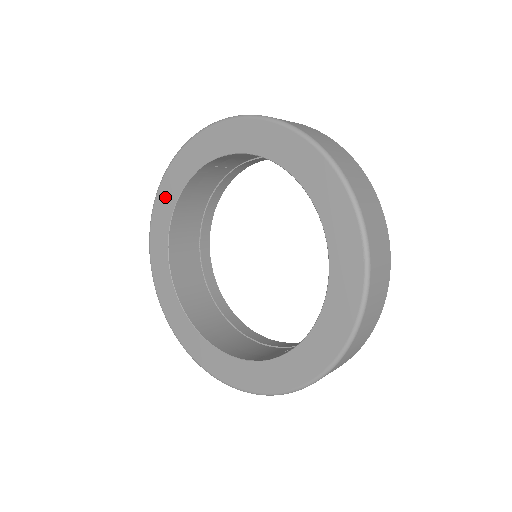
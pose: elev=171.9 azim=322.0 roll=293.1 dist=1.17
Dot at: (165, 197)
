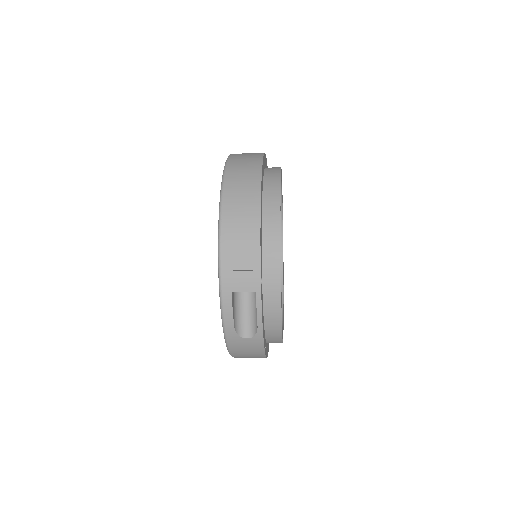
Dot at: occluded
